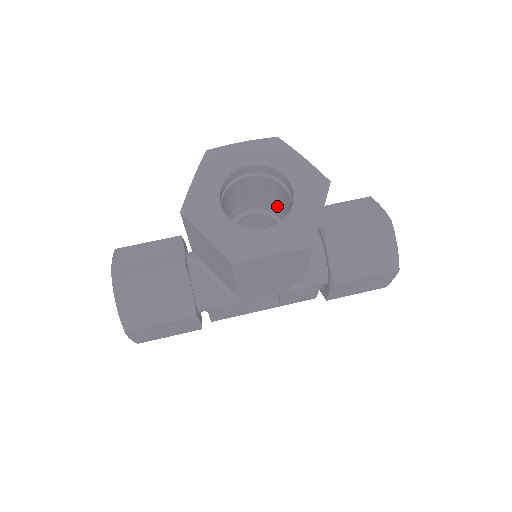
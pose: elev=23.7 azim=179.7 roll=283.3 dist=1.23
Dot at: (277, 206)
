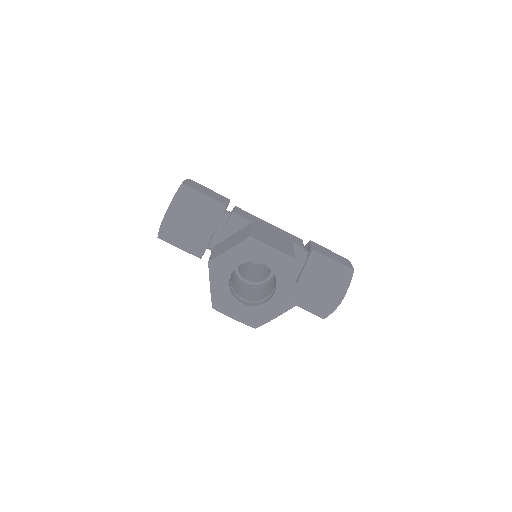
Dot at: occluded
